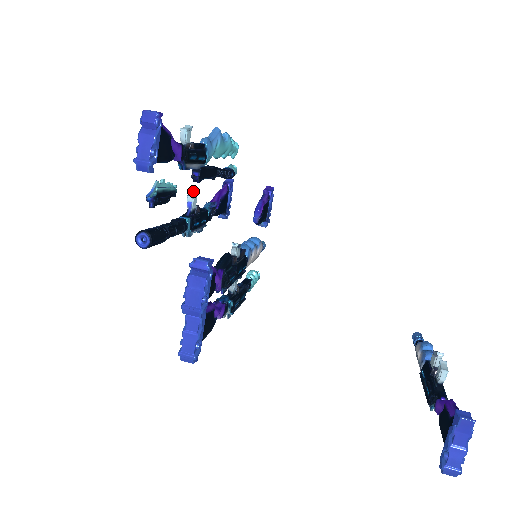
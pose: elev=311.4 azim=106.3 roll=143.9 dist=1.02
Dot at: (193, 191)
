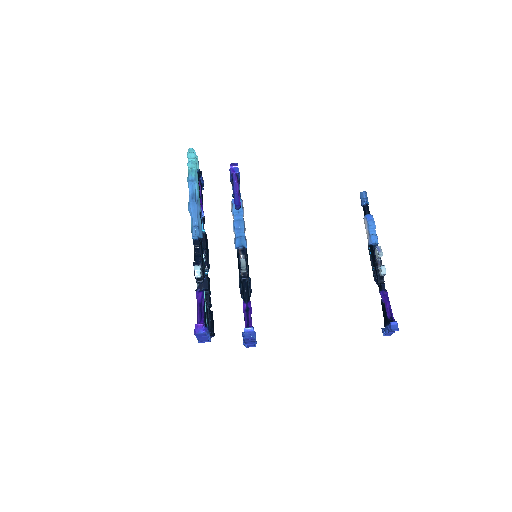
Dot at: occluded
